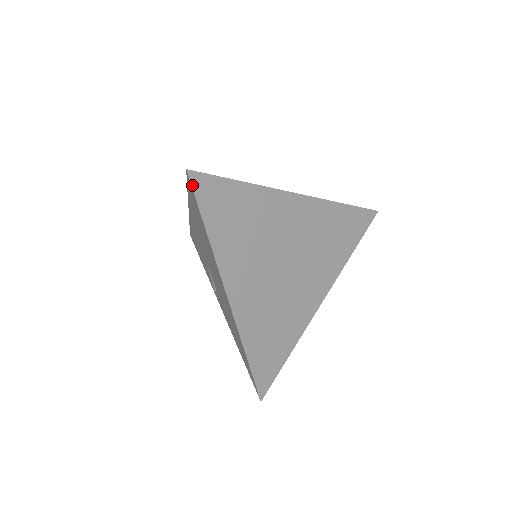
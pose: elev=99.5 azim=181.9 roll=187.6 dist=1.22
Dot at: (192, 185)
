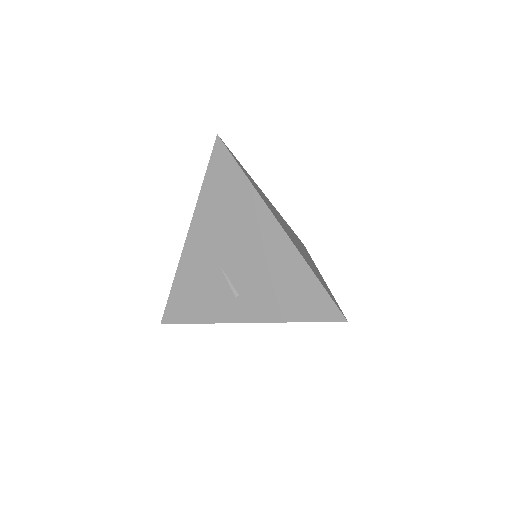
Dot at: (224, 144)
